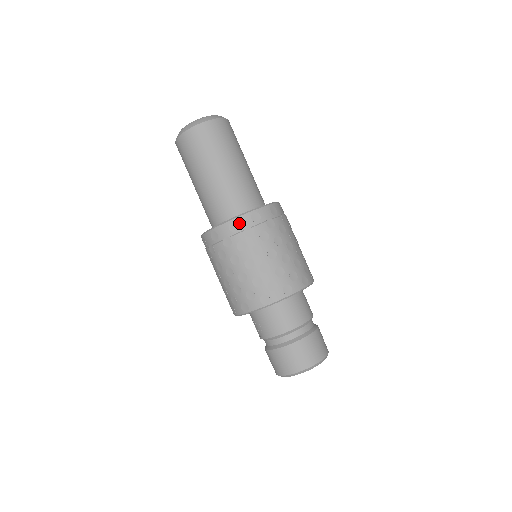
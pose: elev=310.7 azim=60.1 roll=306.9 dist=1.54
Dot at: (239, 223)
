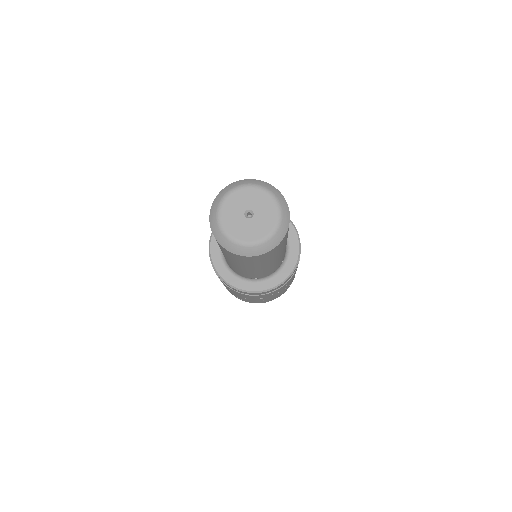
Dot at: occluded
